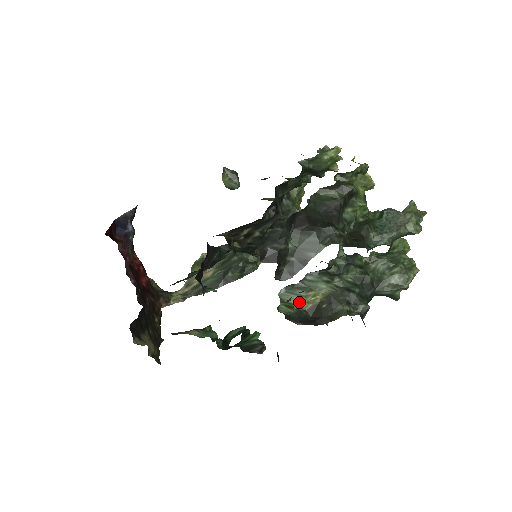
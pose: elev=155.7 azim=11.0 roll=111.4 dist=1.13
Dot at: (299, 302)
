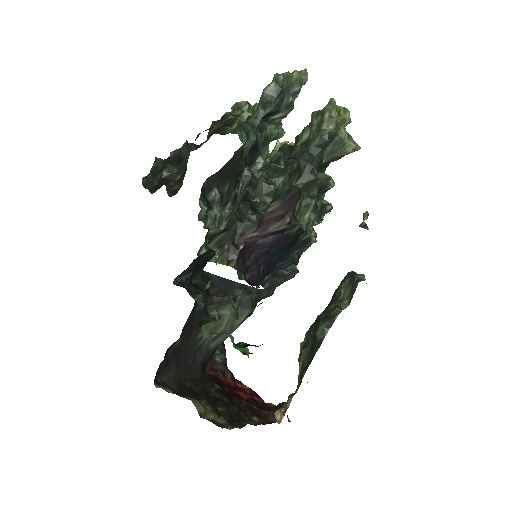
Dot at: (232, 214)
